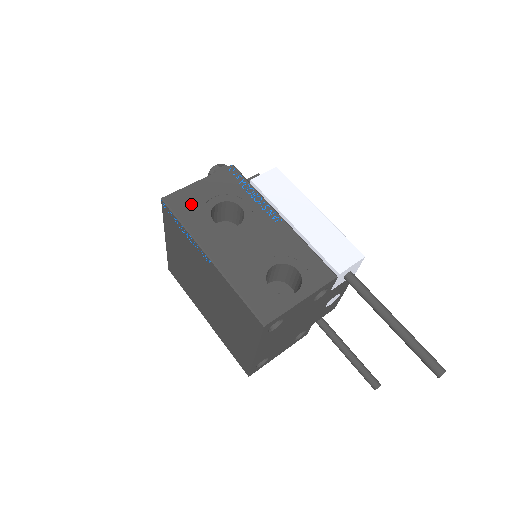
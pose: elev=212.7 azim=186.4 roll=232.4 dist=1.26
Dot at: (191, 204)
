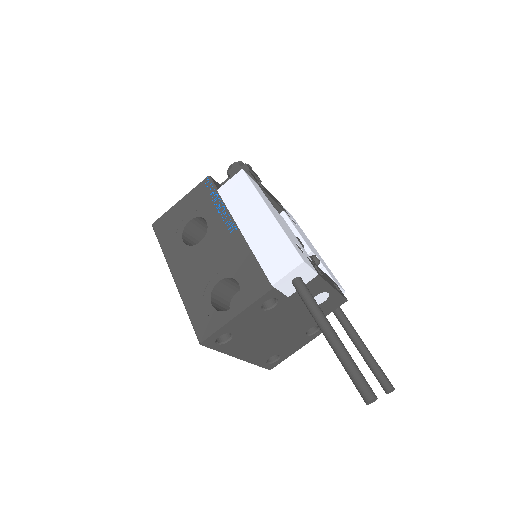
Dot at: (170, 226)
